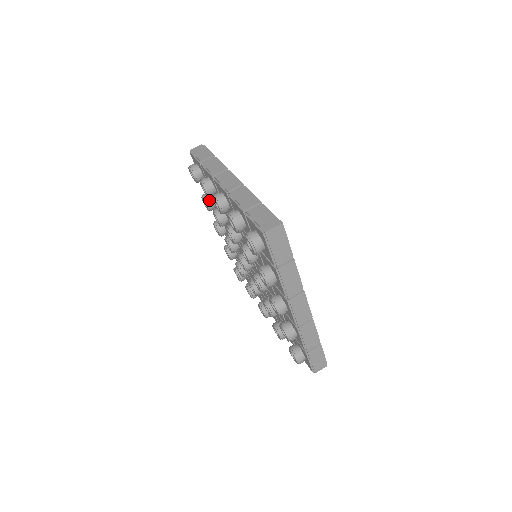
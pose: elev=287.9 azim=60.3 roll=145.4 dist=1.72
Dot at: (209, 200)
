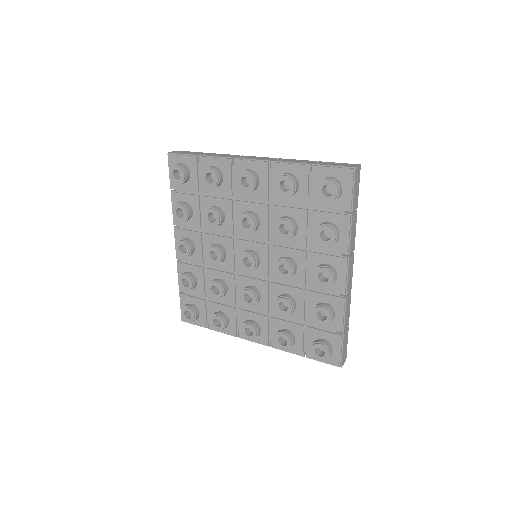
Dot at: (214, 313)
